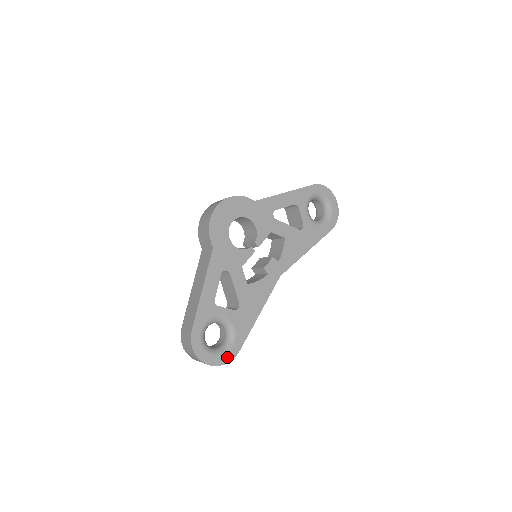
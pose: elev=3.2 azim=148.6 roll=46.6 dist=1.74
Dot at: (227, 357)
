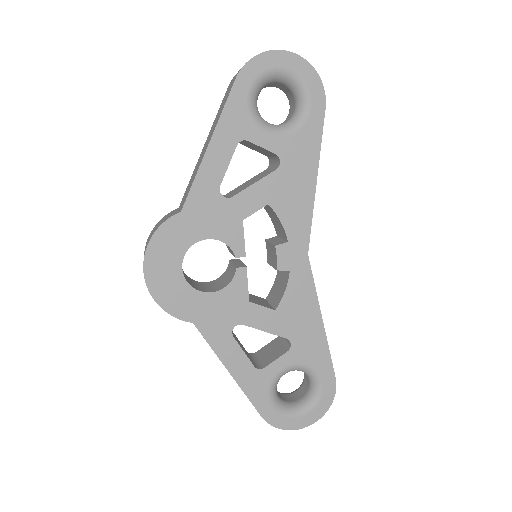
Dot at: (327, 397)
